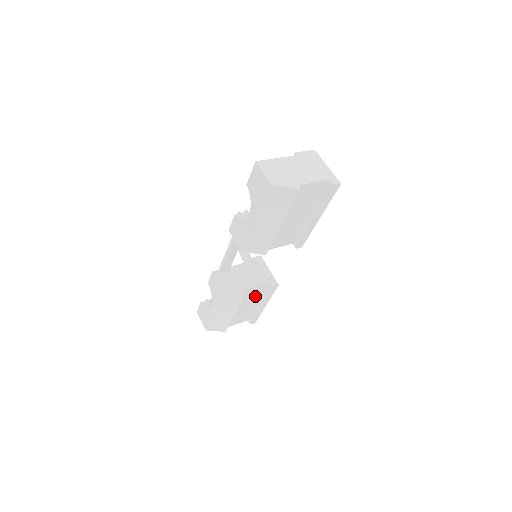
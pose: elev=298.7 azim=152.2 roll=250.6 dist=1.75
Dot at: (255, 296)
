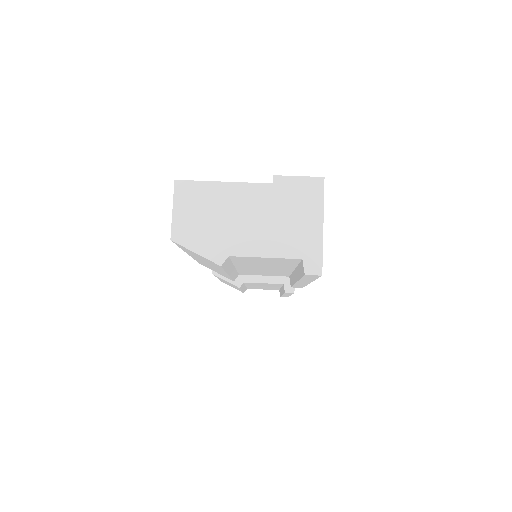
Dot at: (270, 285)
